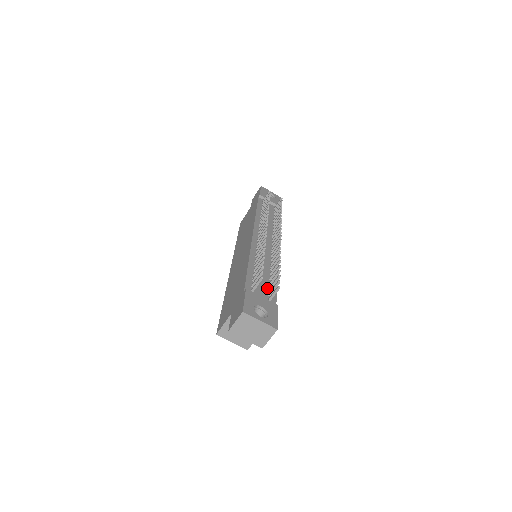
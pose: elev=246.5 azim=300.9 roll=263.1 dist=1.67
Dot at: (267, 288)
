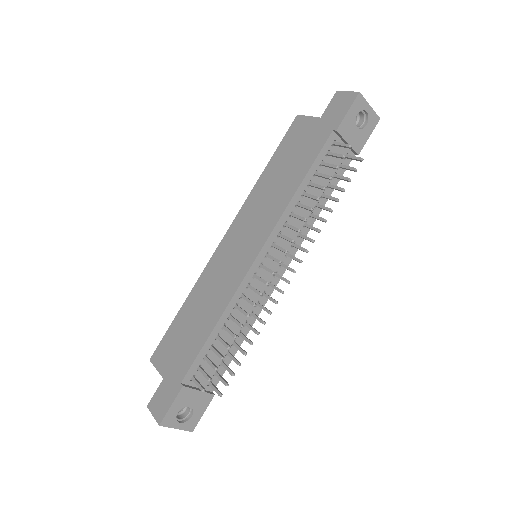
Dot at: (218, 363)
